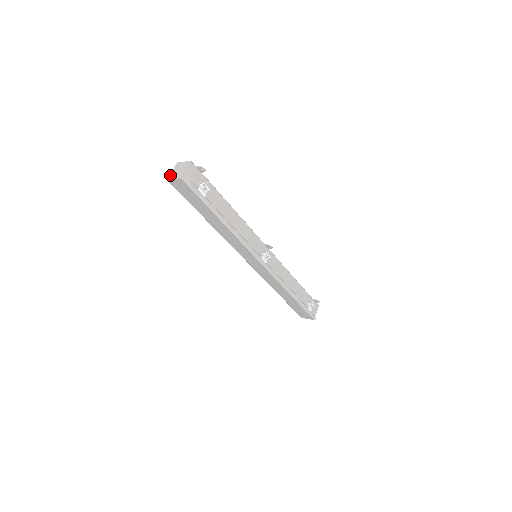
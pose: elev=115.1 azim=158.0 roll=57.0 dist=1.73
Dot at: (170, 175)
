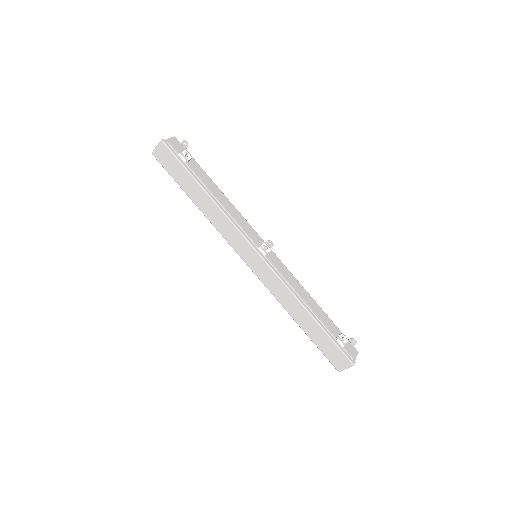
Dot at: (155, 149)
